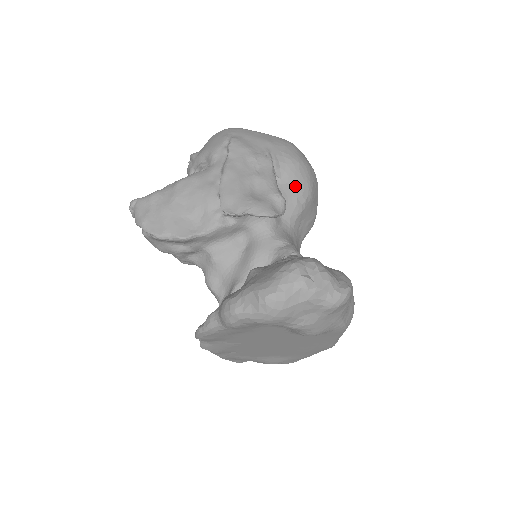
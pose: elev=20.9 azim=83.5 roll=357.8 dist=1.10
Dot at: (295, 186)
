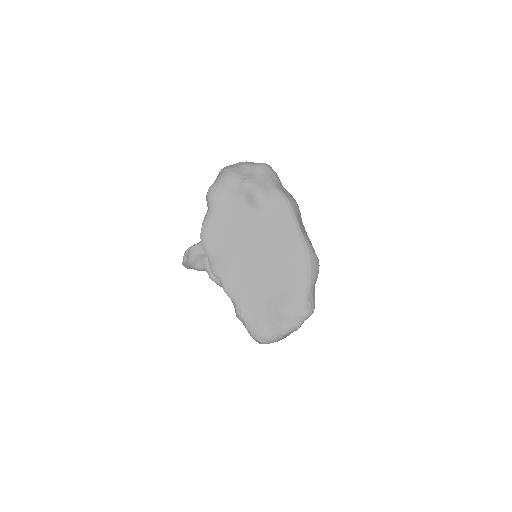
Dot at: occluded
